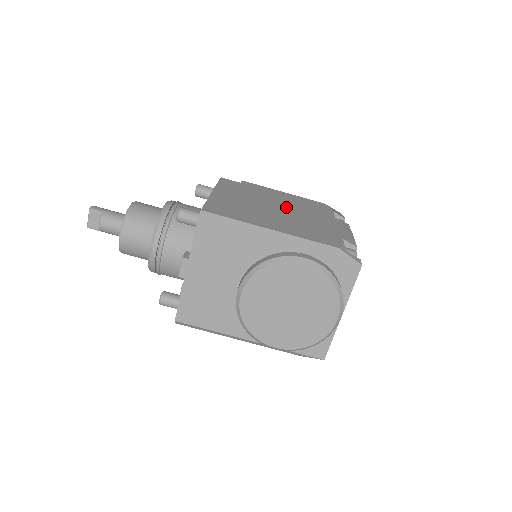
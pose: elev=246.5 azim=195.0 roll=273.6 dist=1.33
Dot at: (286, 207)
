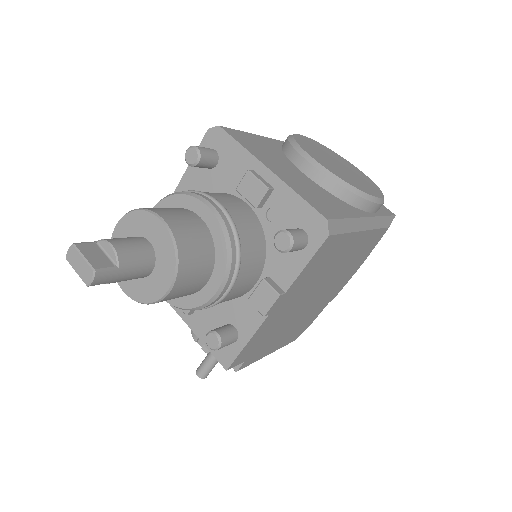
Dot at: occluded
